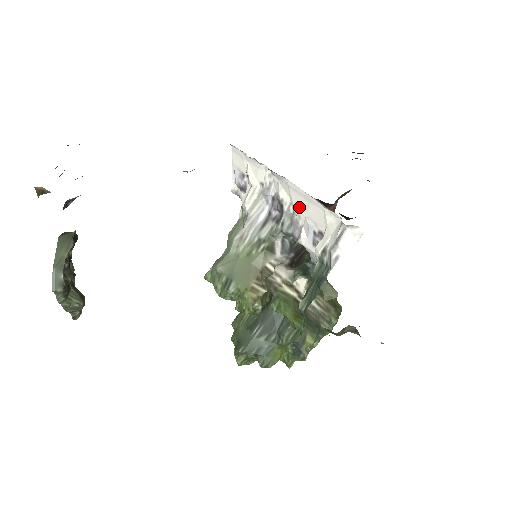
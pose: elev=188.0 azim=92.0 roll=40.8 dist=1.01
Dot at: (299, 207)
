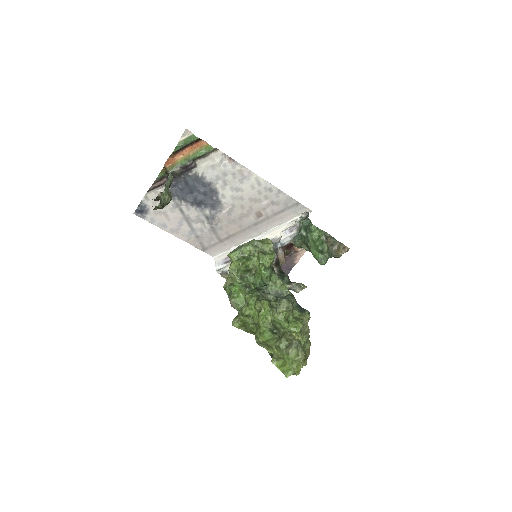
Dot at: (275, 233)
